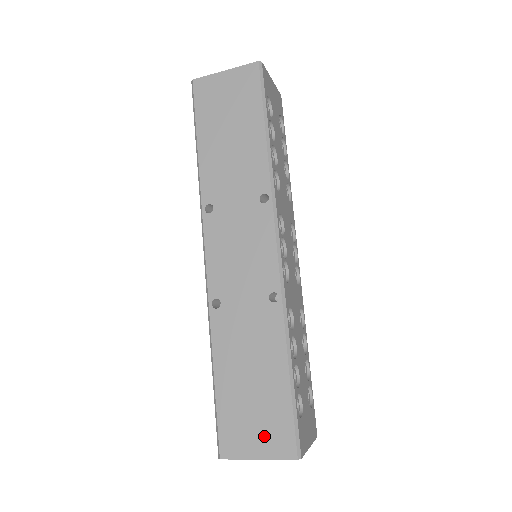
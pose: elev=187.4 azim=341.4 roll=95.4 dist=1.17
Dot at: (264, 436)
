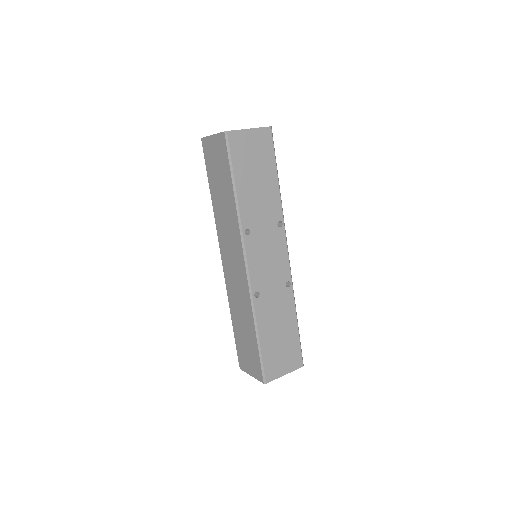
Dot at: (288, 362)
